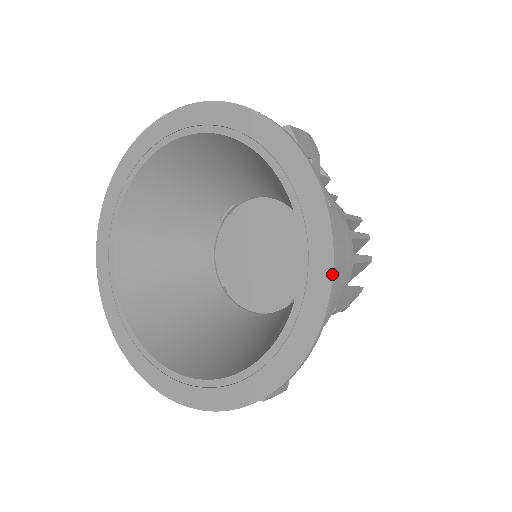
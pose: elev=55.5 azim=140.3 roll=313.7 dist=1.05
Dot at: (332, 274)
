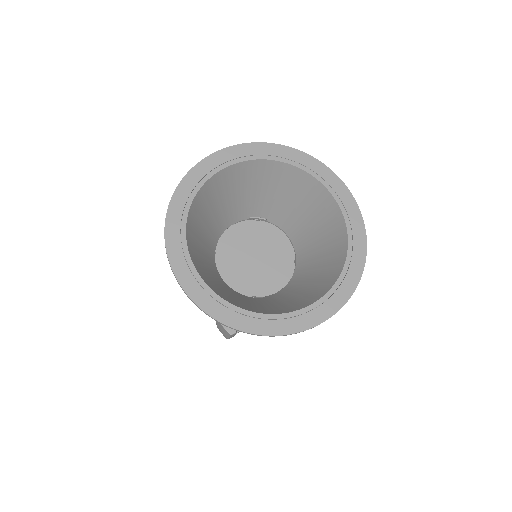
Dot at: occluded
